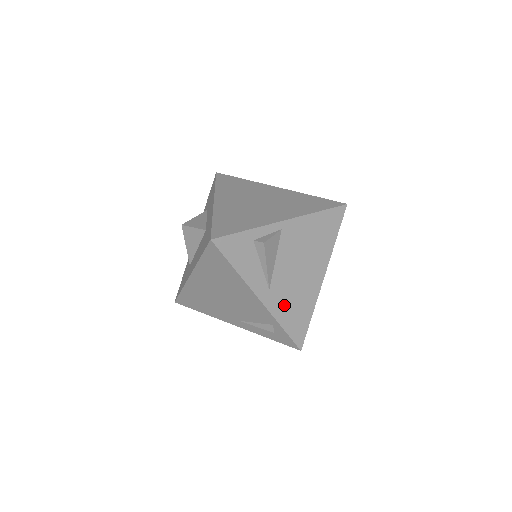
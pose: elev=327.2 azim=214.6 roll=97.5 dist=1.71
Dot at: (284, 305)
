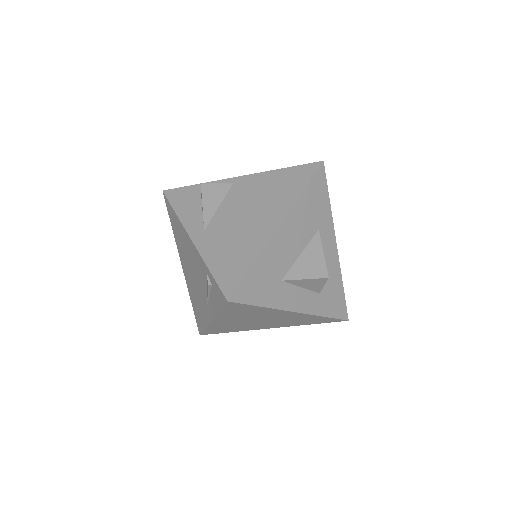
Dot at: (218, 247)
